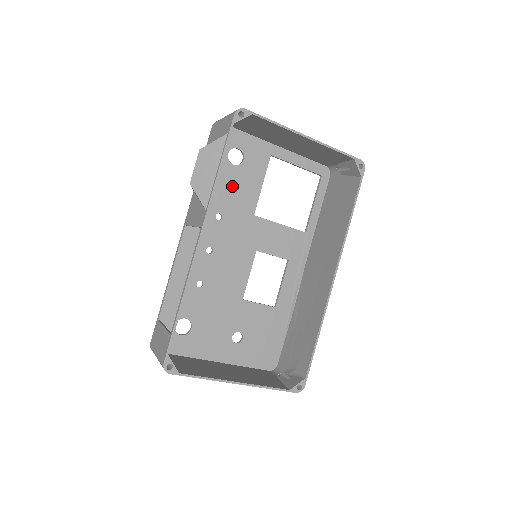
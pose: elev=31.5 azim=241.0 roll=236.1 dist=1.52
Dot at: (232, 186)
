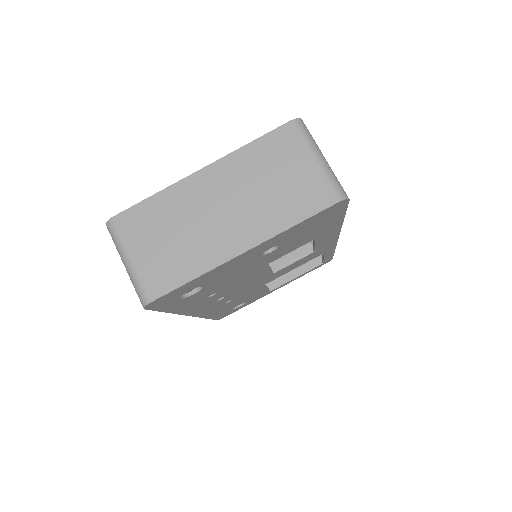
Dot at: occluded
